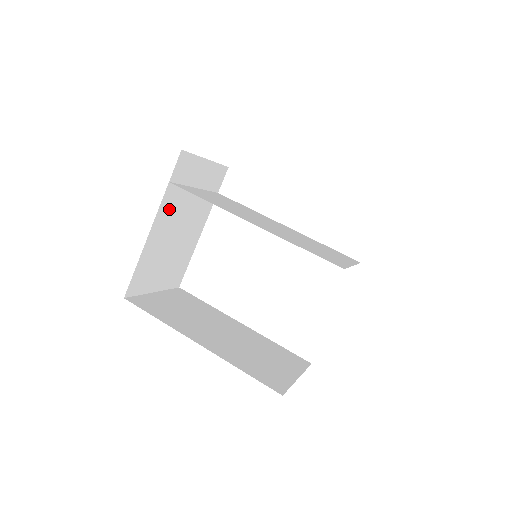
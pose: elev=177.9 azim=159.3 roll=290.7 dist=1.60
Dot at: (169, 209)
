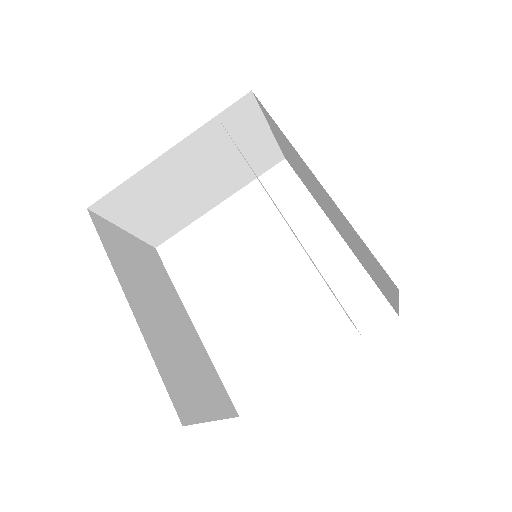
Dot at: (198, 148)
